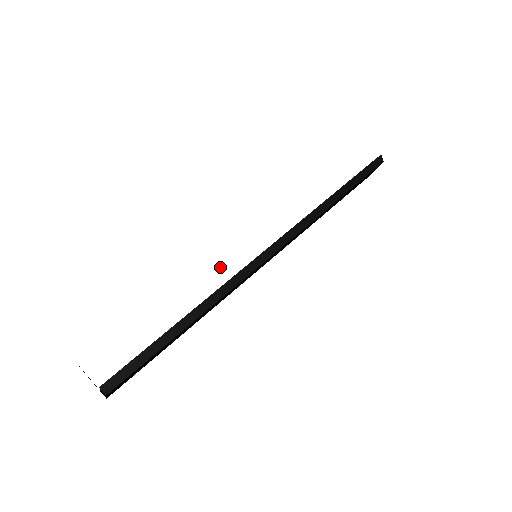
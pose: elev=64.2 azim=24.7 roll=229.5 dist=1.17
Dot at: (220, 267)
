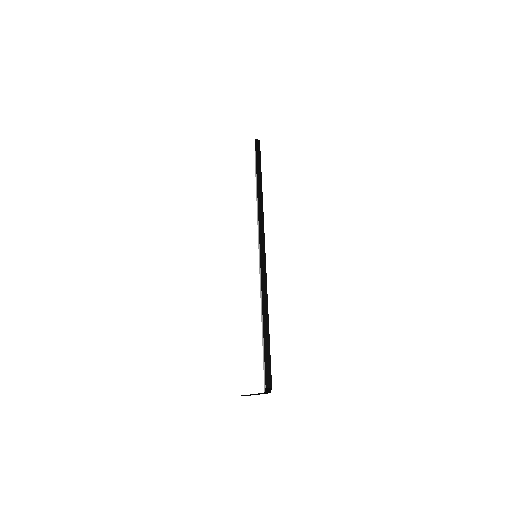
Dot at: (246, 280)
